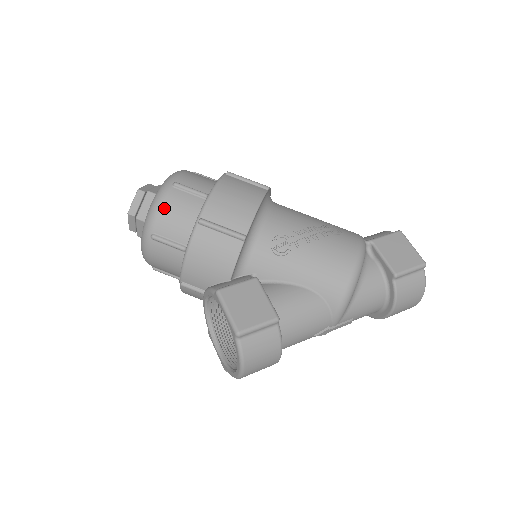
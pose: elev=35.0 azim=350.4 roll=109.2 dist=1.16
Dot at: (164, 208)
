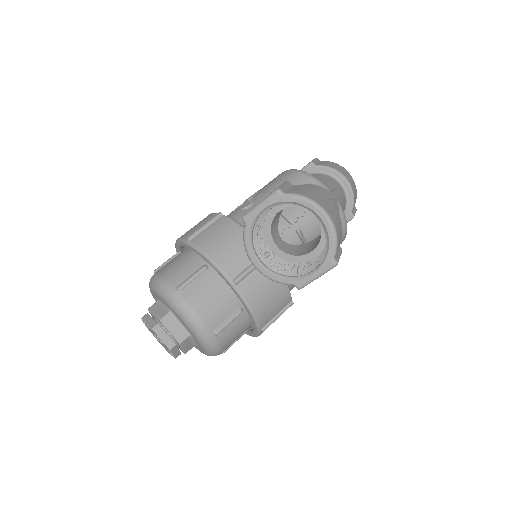
Dot at: (164, 274)
